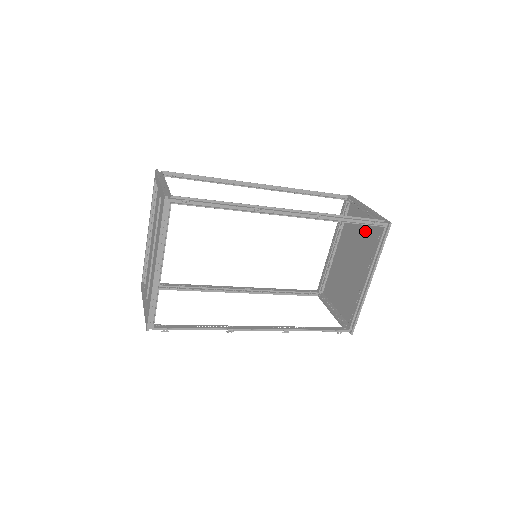
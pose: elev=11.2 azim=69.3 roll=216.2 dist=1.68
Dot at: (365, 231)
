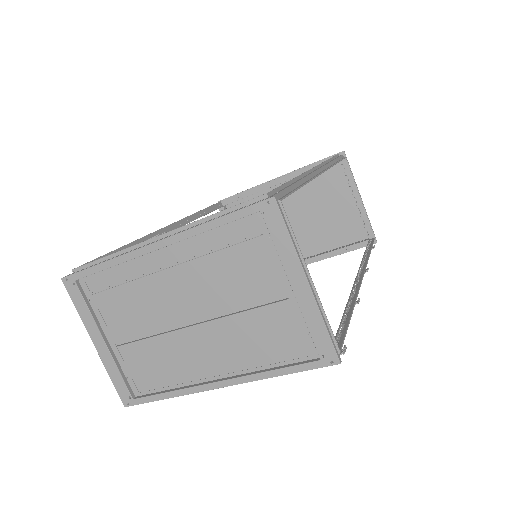
Dot at: (338, 213)
